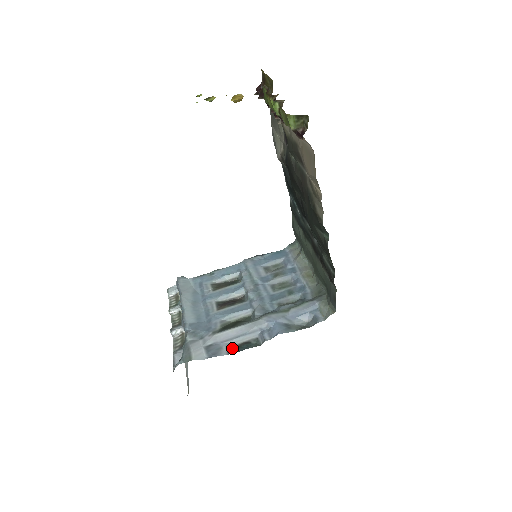
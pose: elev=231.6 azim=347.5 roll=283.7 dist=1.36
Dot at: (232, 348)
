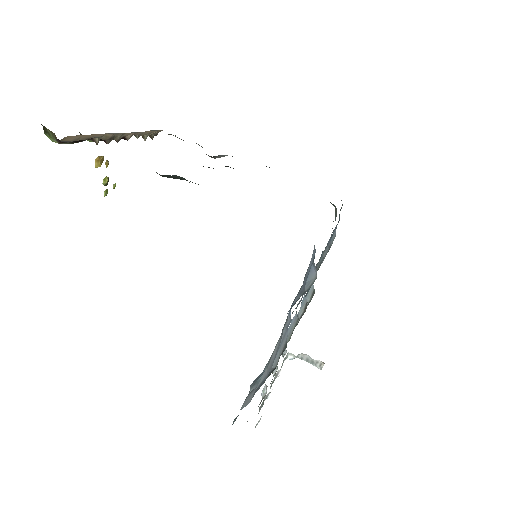
Dot at: occluded
